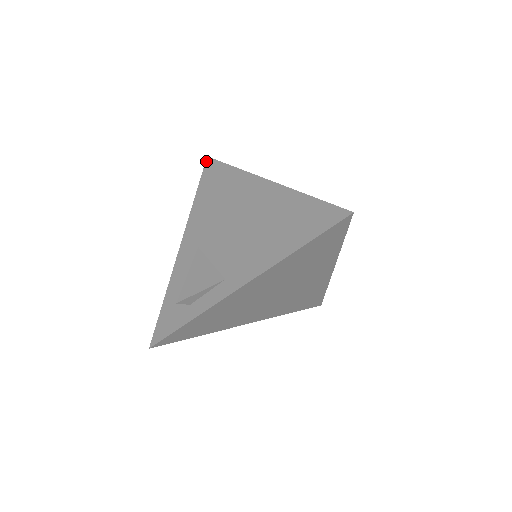
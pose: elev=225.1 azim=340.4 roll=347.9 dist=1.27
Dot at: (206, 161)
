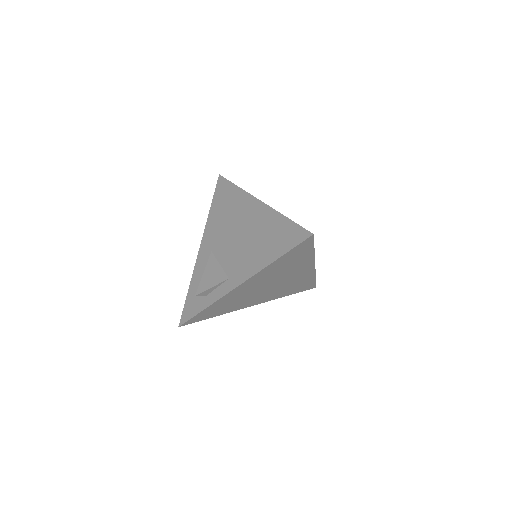
Dot at: (218, 179)
